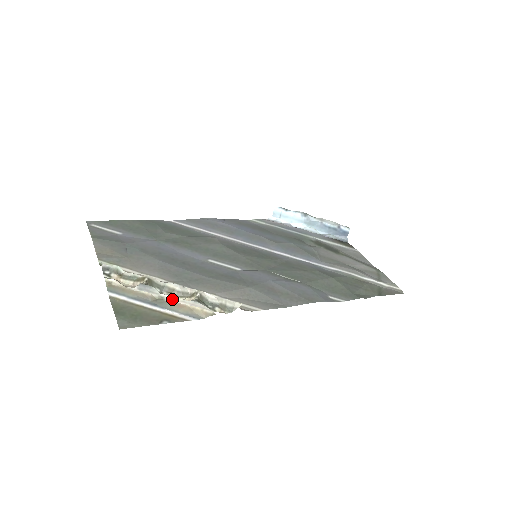
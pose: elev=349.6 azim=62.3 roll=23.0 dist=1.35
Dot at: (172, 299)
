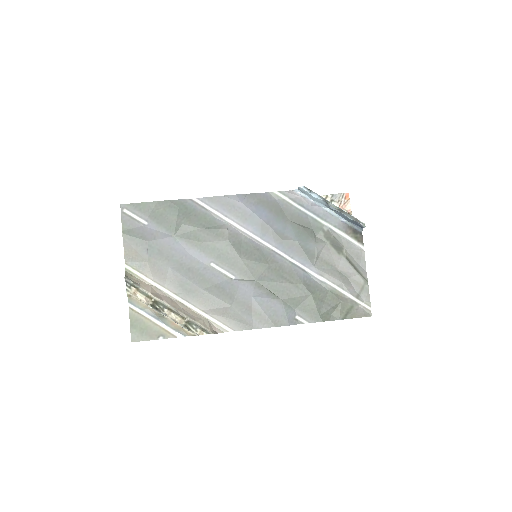
Dot at: (169, 318)
